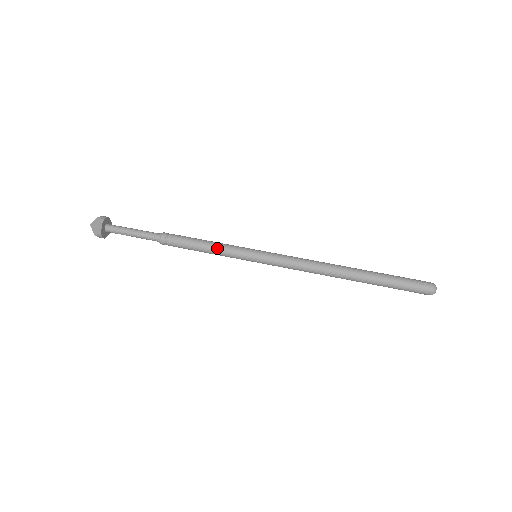
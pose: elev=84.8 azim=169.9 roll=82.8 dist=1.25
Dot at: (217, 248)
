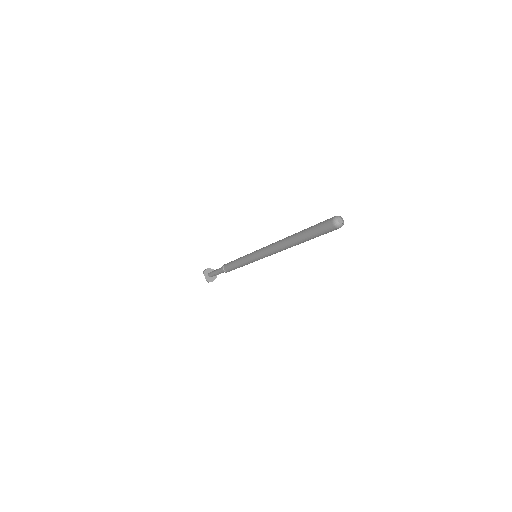
Dot at: (239, 262)
